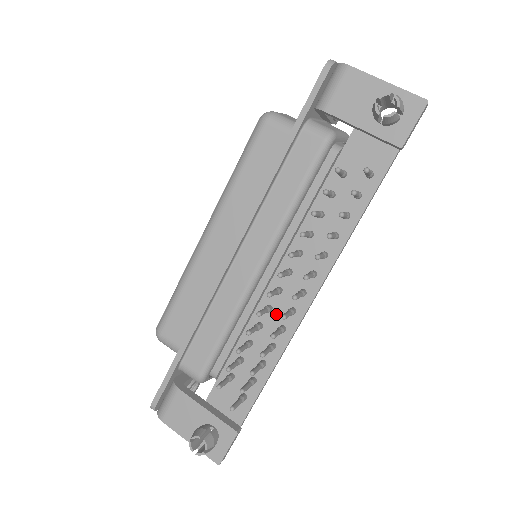
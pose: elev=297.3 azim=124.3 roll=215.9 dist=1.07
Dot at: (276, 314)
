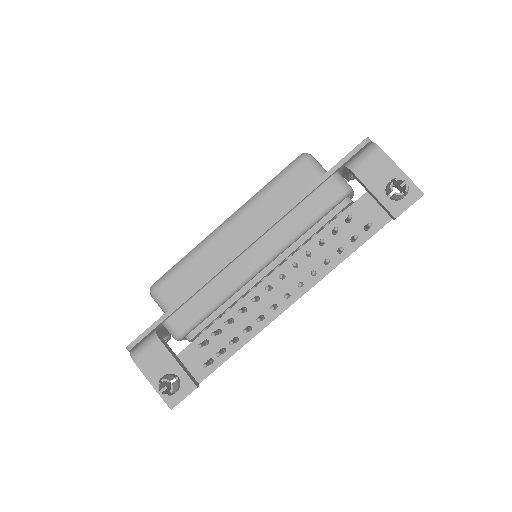
Dot at: (261, 305)
